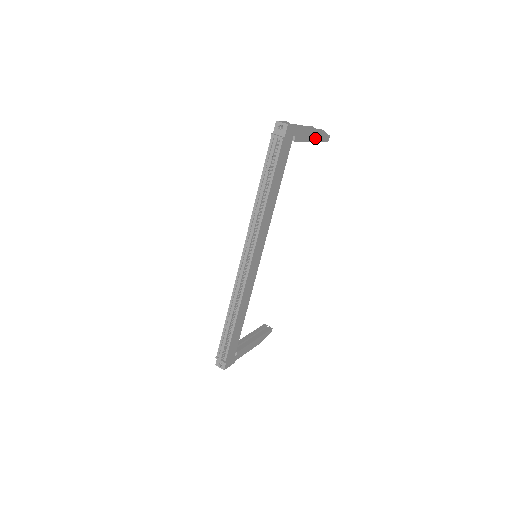
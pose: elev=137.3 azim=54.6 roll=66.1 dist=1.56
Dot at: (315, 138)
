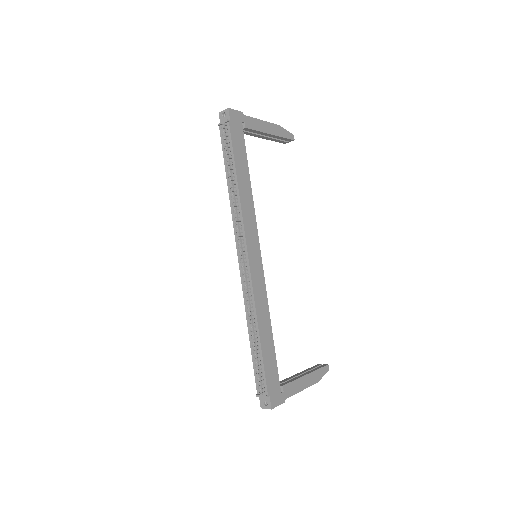
Dot at: (274, 132)
